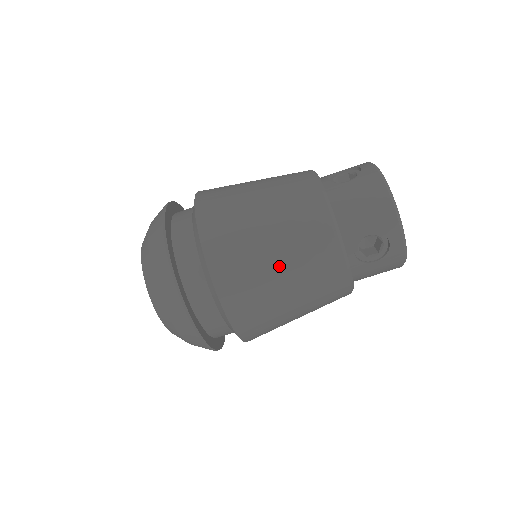
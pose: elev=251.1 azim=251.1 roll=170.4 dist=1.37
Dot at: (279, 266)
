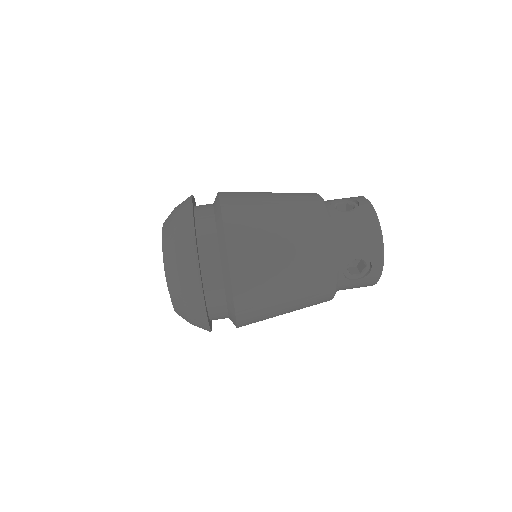
Dot at: (270, 193)
